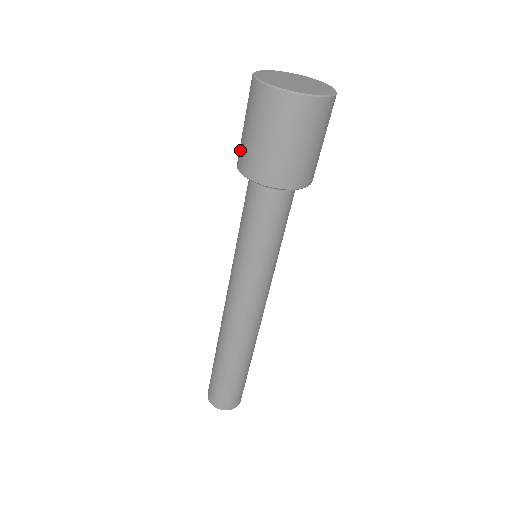
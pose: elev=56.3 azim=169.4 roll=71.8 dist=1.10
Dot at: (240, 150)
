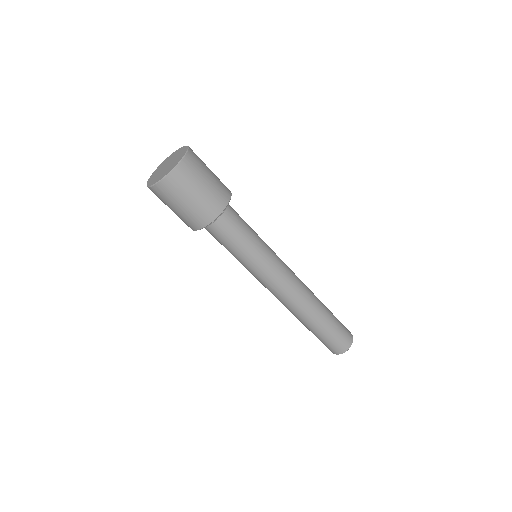
Dot at: occluded
